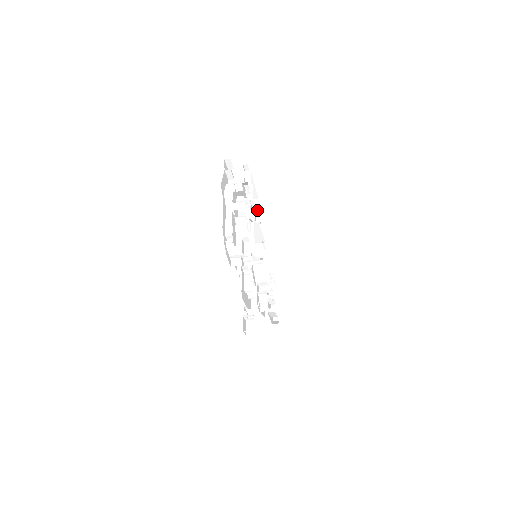
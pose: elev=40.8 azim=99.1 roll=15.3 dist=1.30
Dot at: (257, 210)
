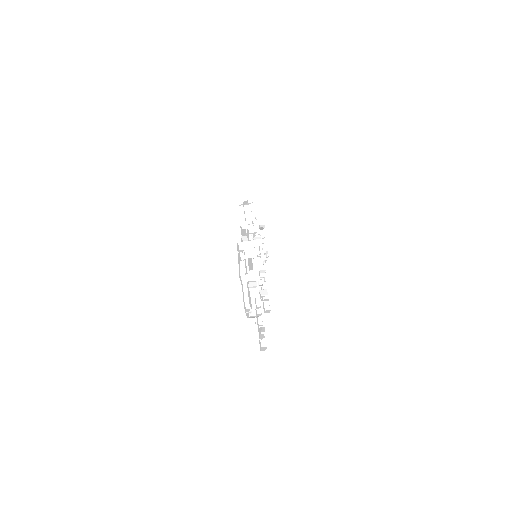
Dot at: (253, 213)
